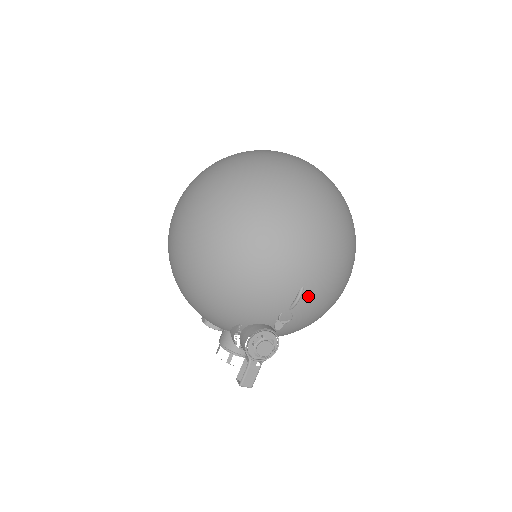
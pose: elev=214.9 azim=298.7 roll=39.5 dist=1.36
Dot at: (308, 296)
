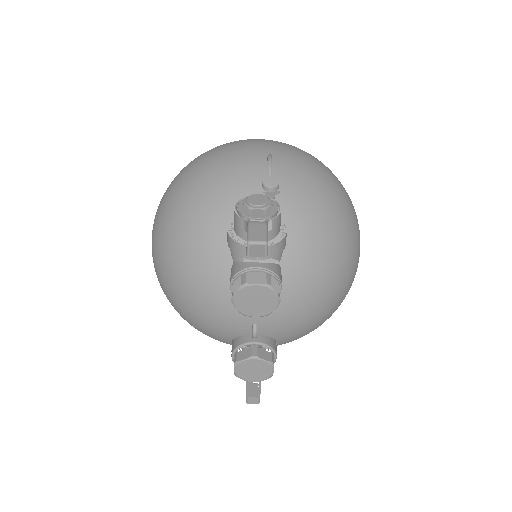
Dot at: (282, 162)
